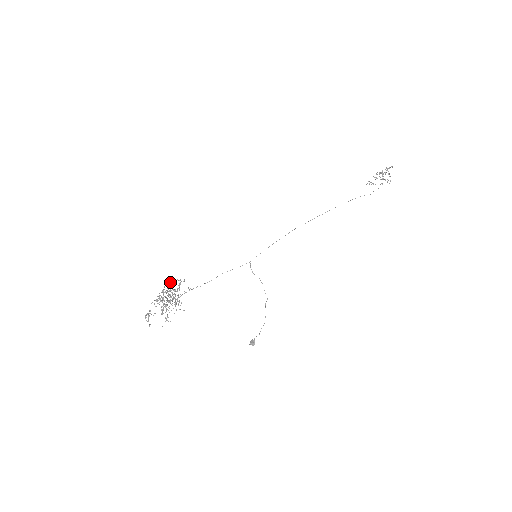
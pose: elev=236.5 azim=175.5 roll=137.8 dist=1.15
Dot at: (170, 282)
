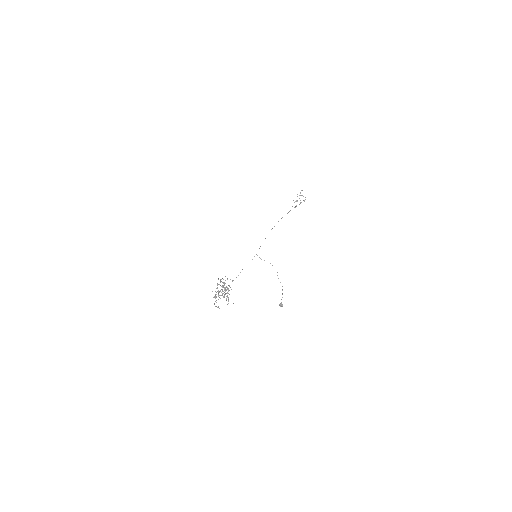
Dot at: (217, 283)
